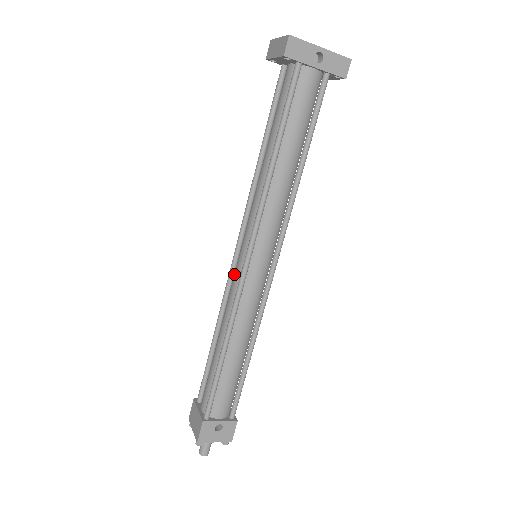
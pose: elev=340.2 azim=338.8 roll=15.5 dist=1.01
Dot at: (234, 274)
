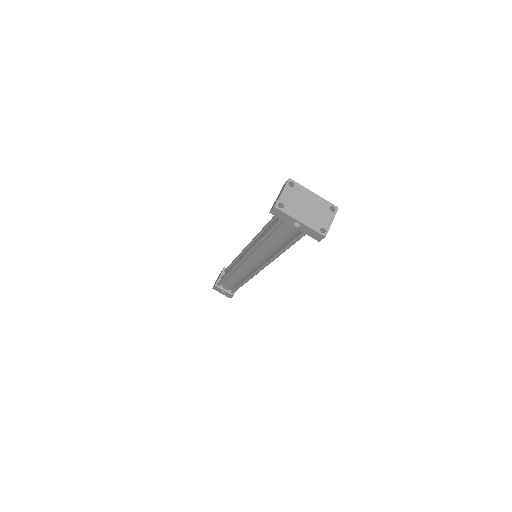
Dot at: occluded
